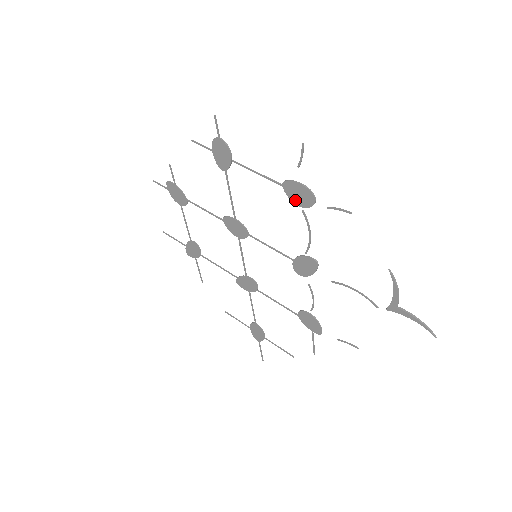
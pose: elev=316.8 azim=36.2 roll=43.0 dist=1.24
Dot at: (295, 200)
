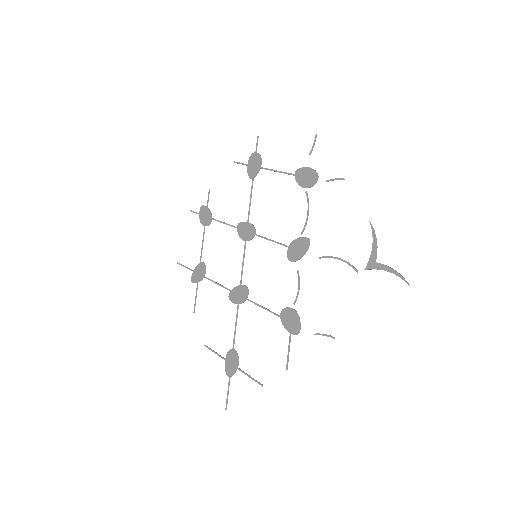
Dot at: (302, 183)
